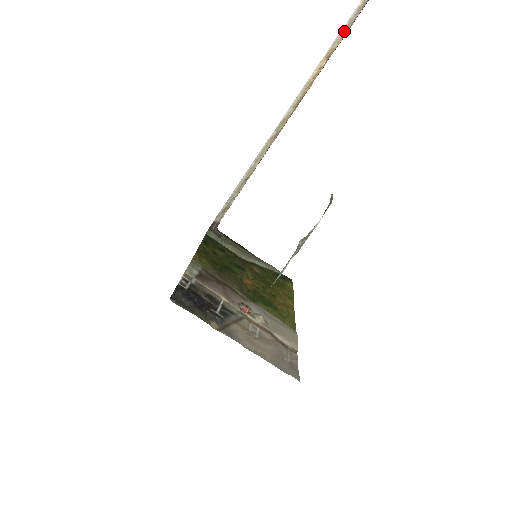
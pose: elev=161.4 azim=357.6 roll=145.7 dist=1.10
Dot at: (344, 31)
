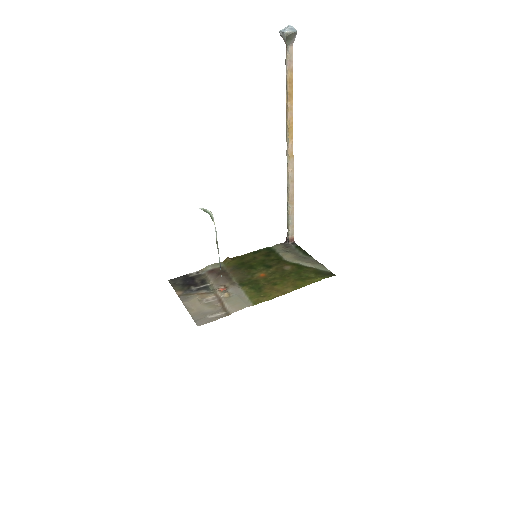
Dot at: (287, 78)
